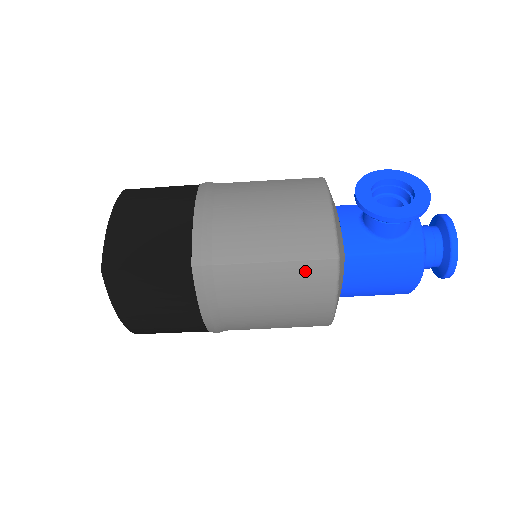
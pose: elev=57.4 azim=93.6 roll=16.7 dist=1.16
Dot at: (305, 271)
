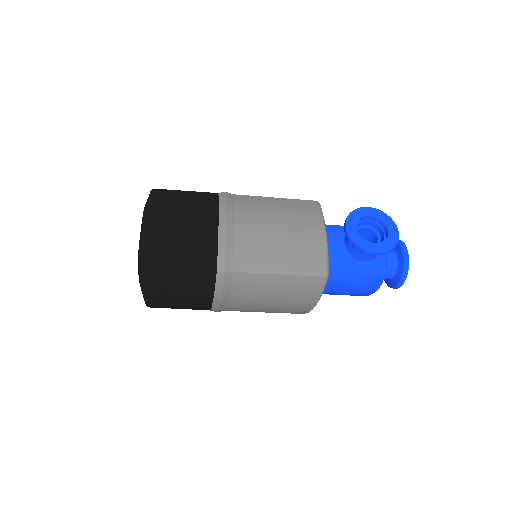
Dot at: (301, 283)
